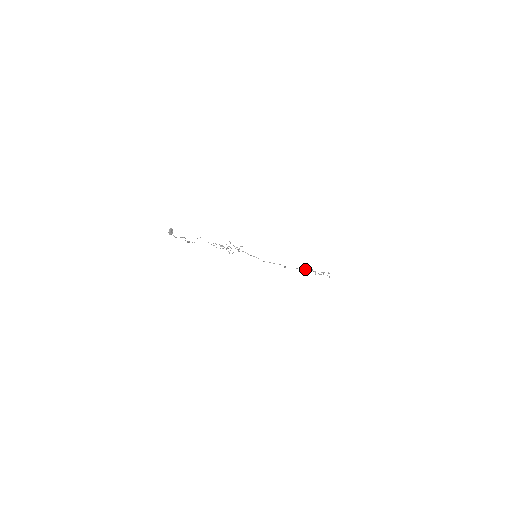
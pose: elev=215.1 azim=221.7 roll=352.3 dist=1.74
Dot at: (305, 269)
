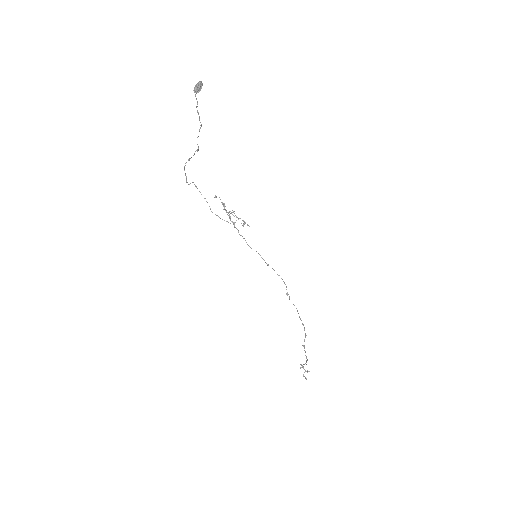
Dot at: (302, 323)
